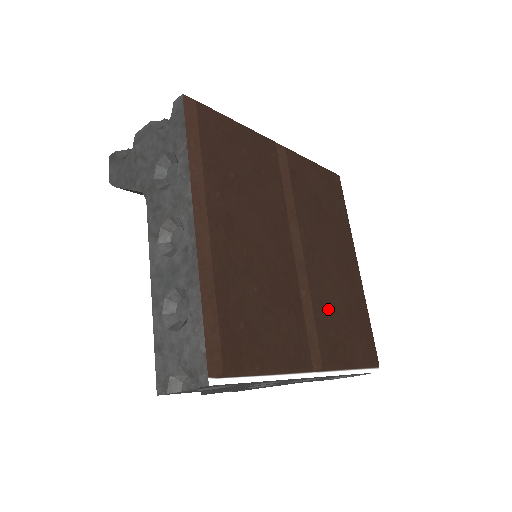
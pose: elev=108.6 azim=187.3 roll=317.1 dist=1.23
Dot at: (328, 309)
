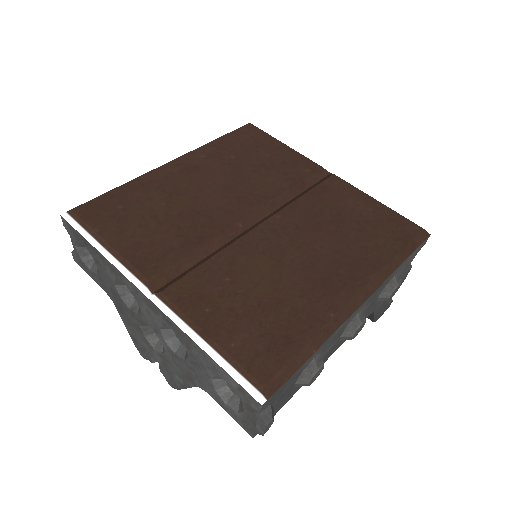
Dot at: (236, 275)
